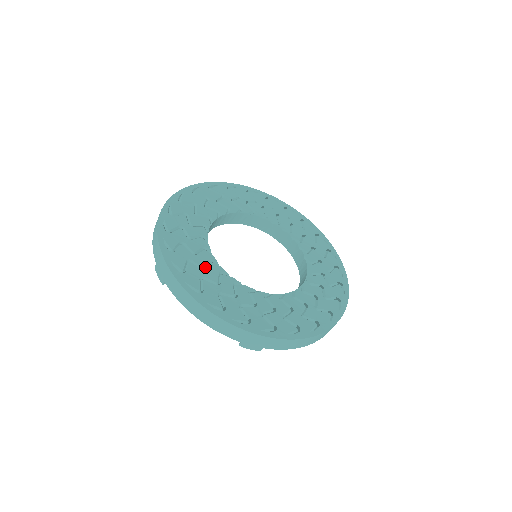
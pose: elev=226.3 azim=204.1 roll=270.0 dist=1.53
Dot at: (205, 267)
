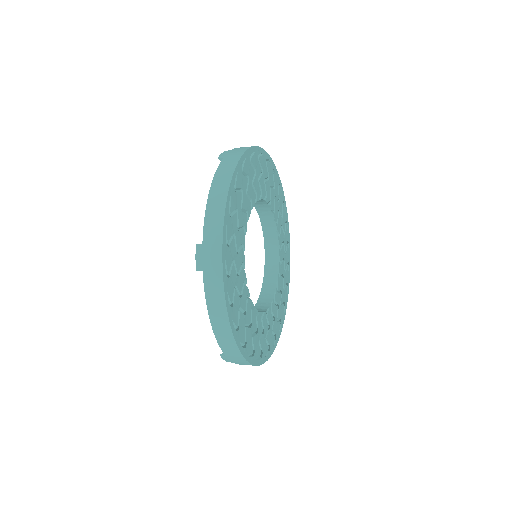
Dot at: (256, 327)
